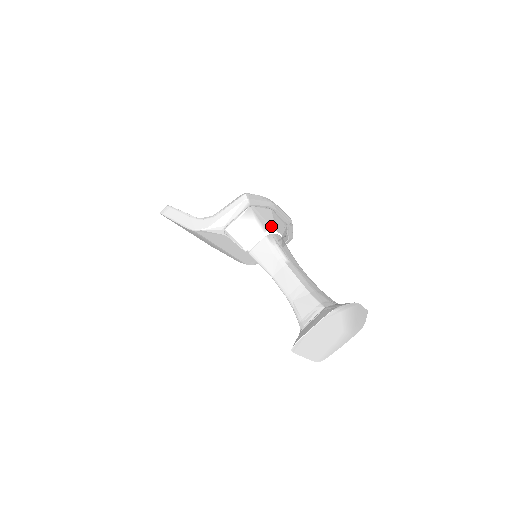
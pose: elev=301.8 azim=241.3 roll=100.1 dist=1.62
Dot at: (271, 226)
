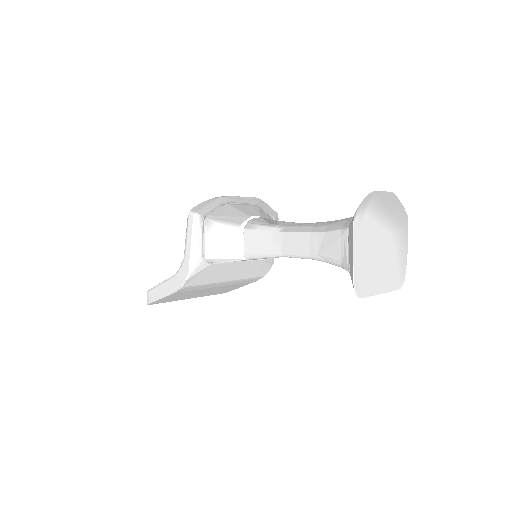
Dot at: (241, 217)
